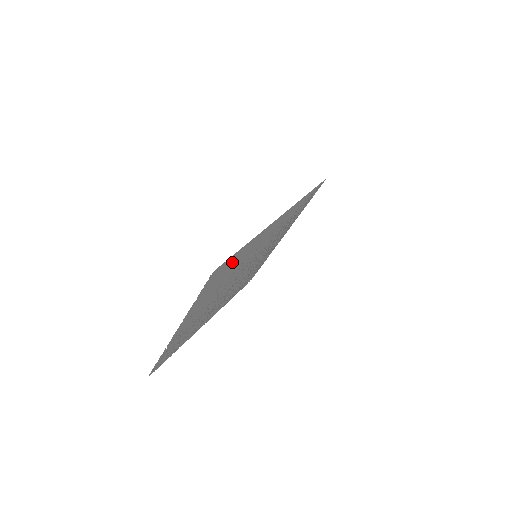
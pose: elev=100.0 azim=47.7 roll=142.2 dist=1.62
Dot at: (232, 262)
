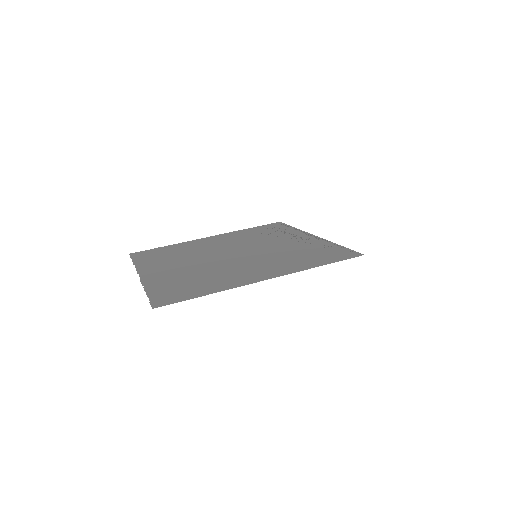
Dot at: (194, 290)
